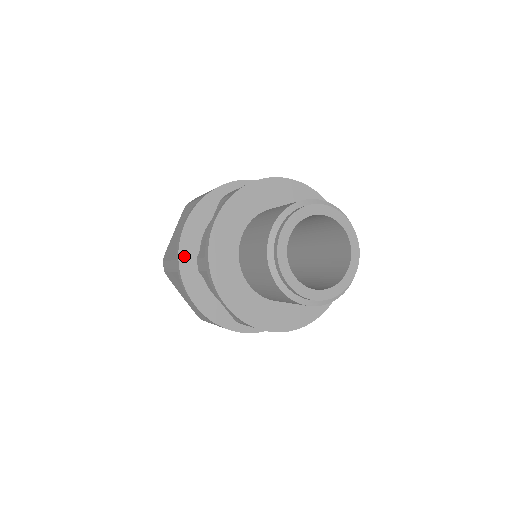
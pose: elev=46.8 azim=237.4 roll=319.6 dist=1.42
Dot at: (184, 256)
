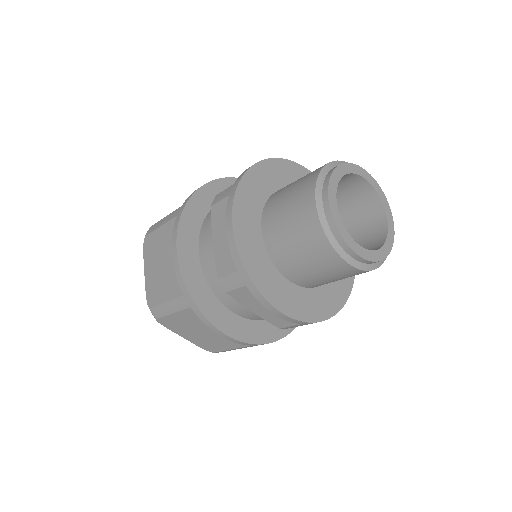
Dot at: (192, 286)
